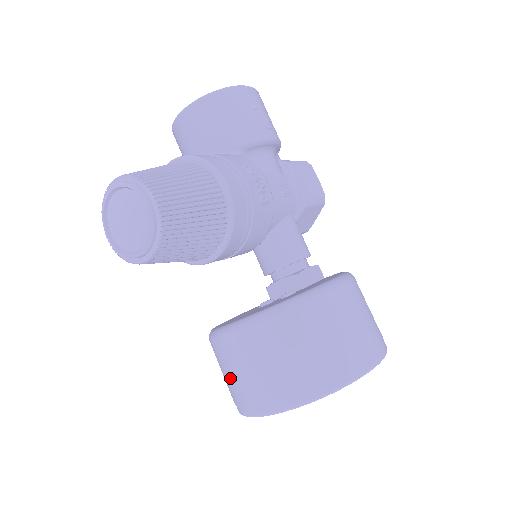
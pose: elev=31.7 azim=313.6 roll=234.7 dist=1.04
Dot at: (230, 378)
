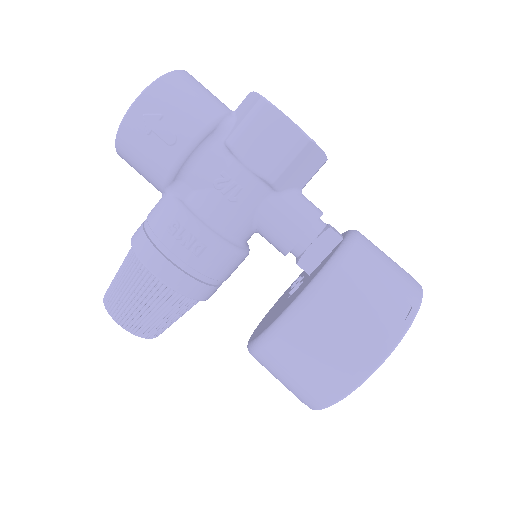
Dot at: occluded
